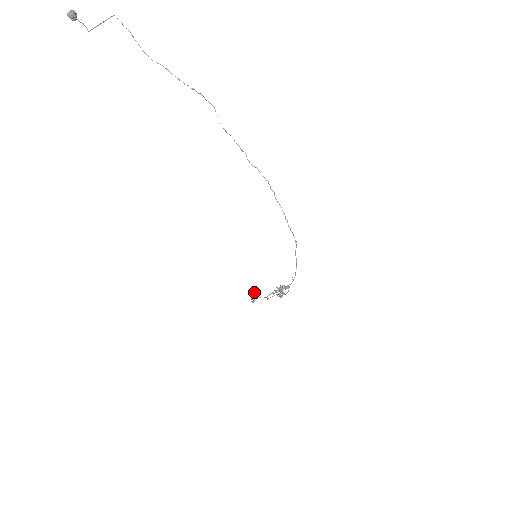
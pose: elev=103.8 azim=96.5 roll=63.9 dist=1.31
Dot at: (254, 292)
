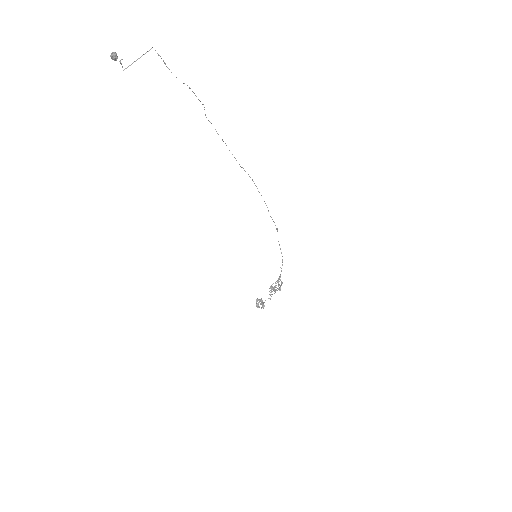
Dot at: (258, 300)
